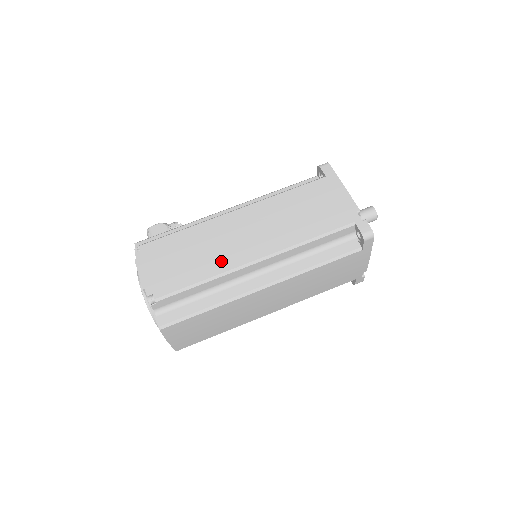
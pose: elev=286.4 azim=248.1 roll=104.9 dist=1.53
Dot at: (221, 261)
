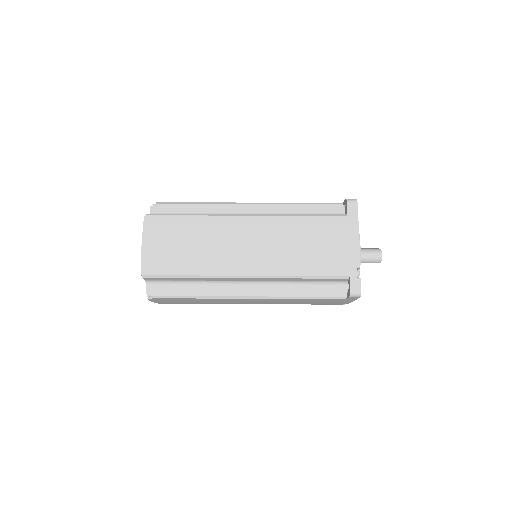
Dot at: occluded
